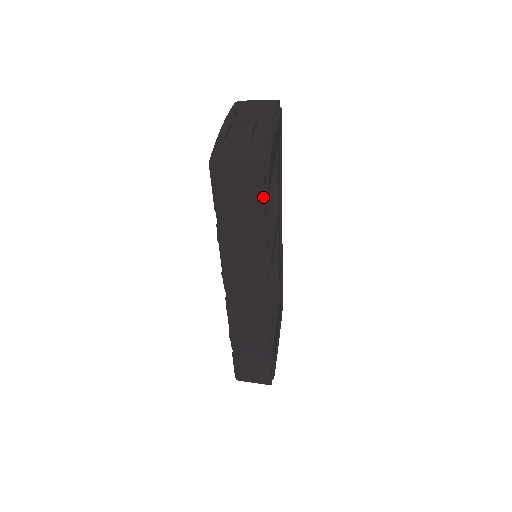
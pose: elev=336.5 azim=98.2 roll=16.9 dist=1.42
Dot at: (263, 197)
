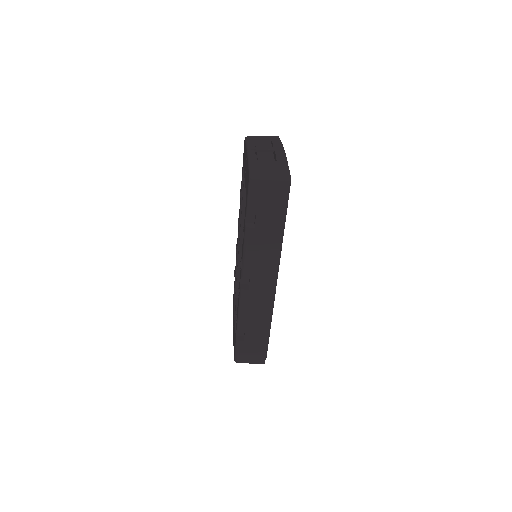
Dot at: (286, 202)
